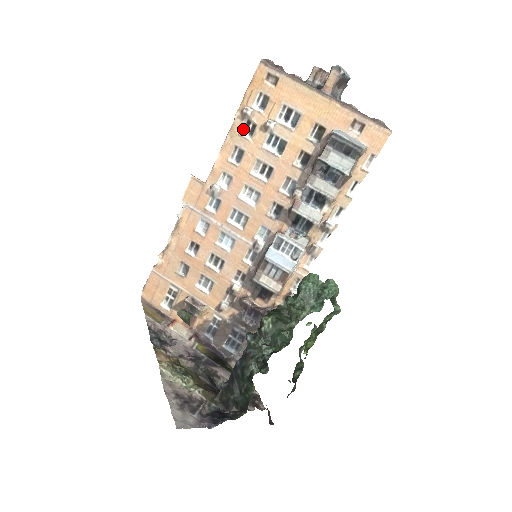
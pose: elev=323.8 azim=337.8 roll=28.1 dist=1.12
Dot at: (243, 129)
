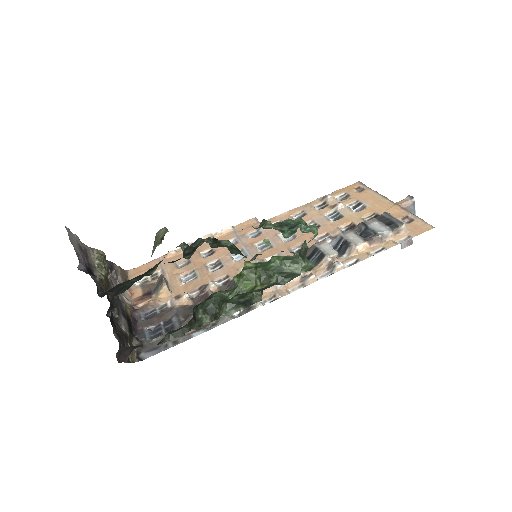
Dot at: (317, 206)
